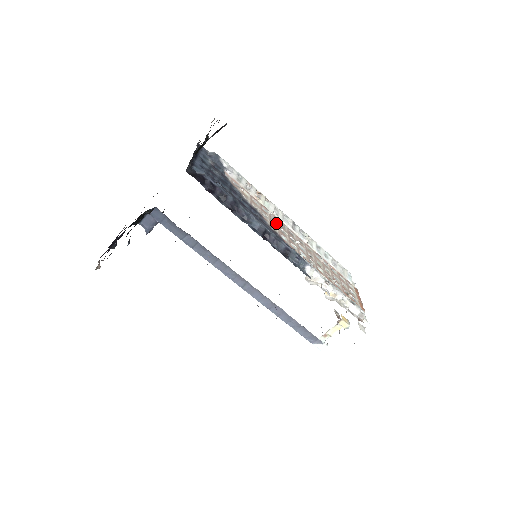
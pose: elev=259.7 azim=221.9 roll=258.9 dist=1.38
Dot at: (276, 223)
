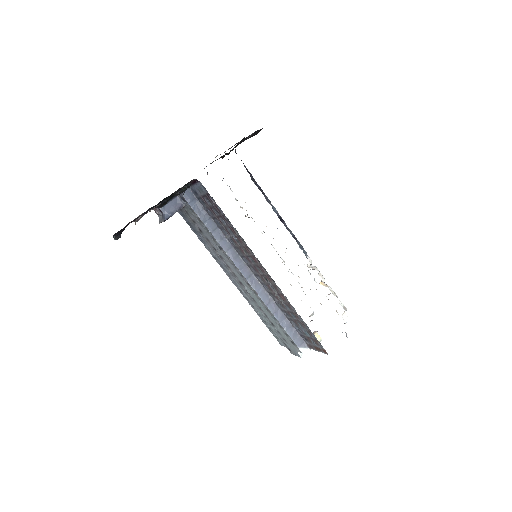
Dot at: occluded
